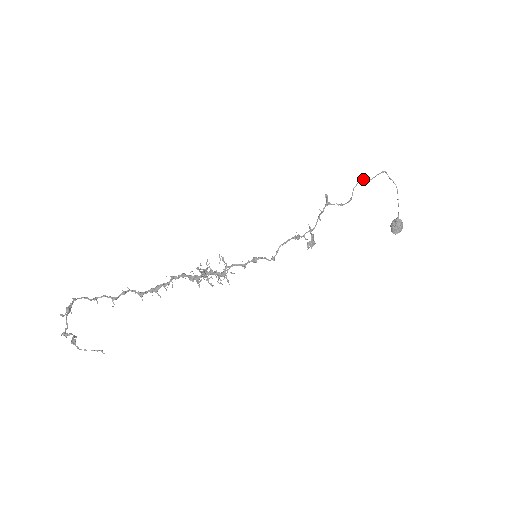
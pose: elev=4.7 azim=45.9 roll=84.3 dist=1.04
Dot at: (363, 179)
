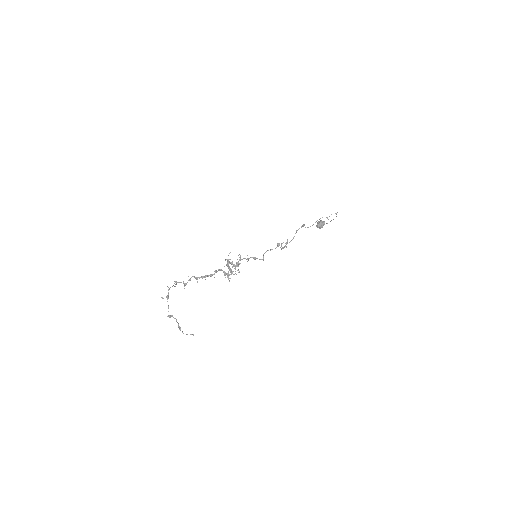
Dot at: (326, 217)
